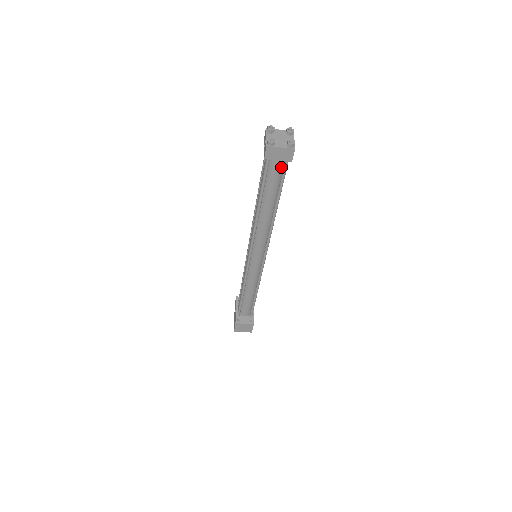
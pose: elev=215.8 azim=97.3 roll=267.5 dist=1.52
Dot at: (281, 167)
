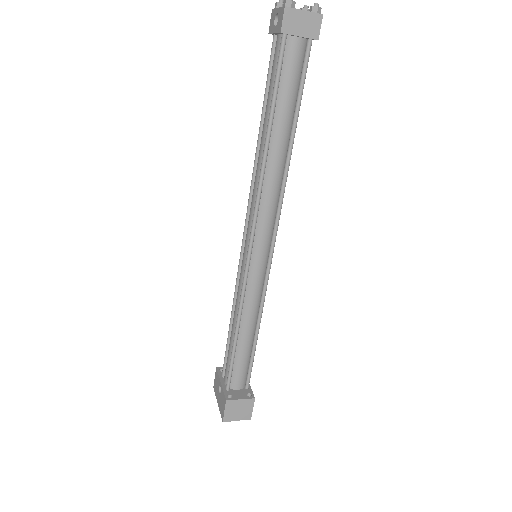
Dot at: (301, 57)
